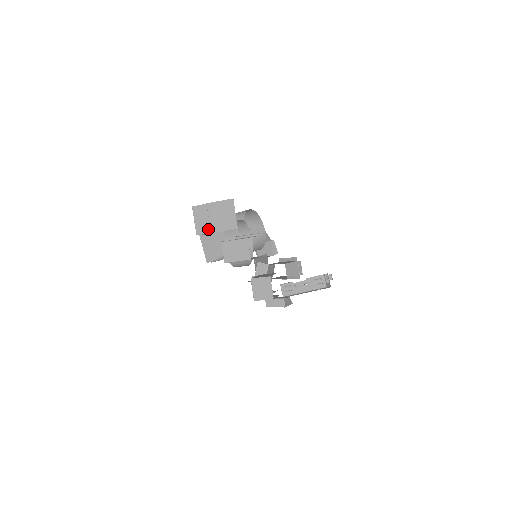
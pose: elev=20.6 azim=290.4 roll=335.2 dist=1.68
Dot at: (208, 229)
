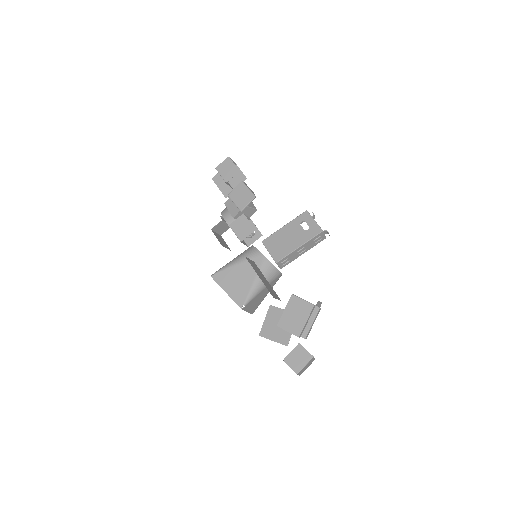
Dot at: (221, 223)
